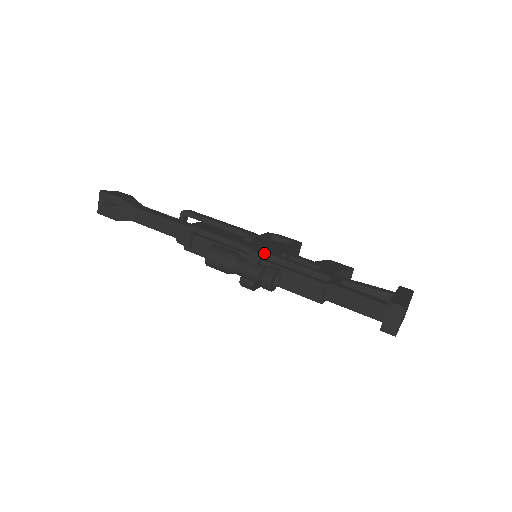
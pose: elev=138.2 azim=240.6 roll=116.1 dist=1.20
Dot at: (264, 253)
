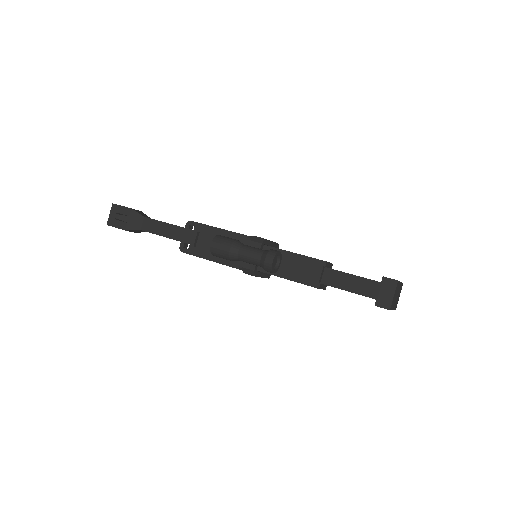
Dot at: (266, 241)
